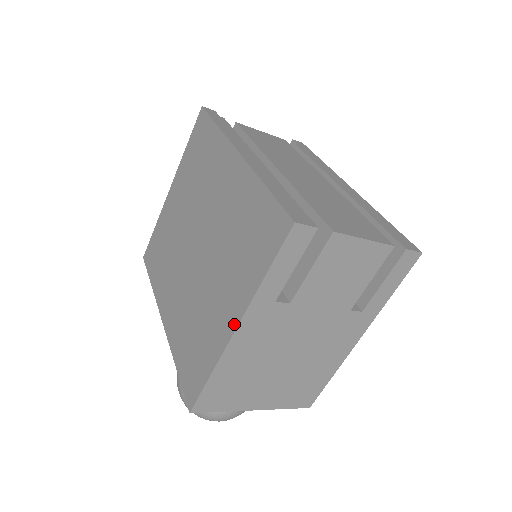
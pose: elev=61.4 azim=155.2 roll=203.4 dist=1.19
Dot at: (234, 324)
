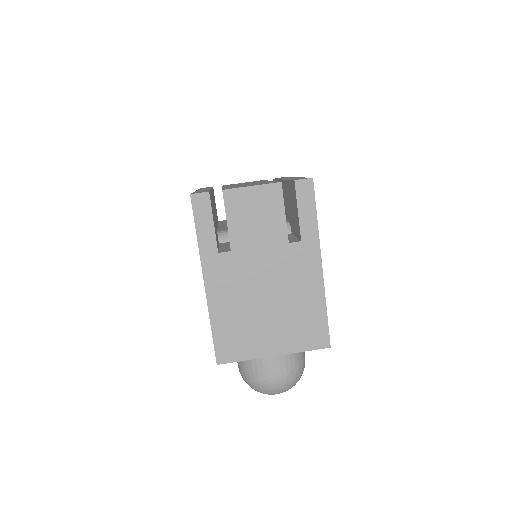
Dot at: occluded
